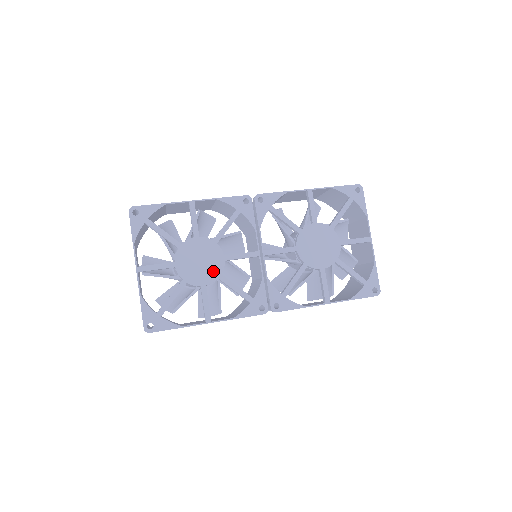
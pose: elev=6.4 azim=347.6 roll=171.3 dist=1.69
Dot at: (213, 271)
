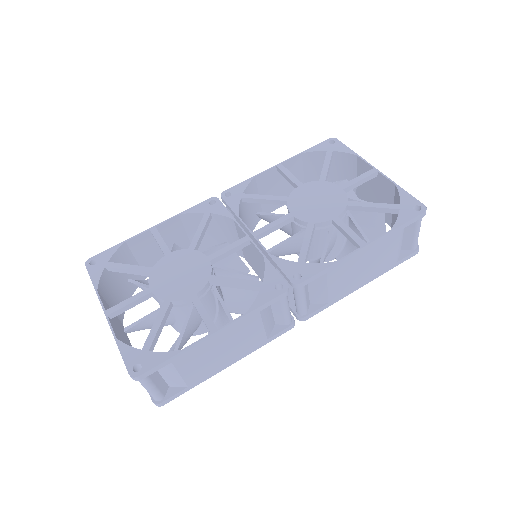
Dot at: (199, 276)
